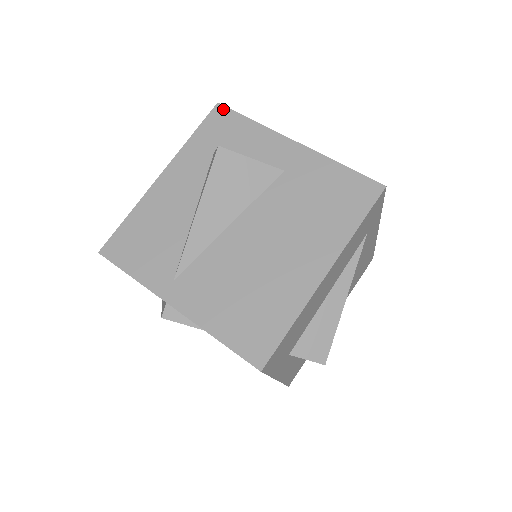
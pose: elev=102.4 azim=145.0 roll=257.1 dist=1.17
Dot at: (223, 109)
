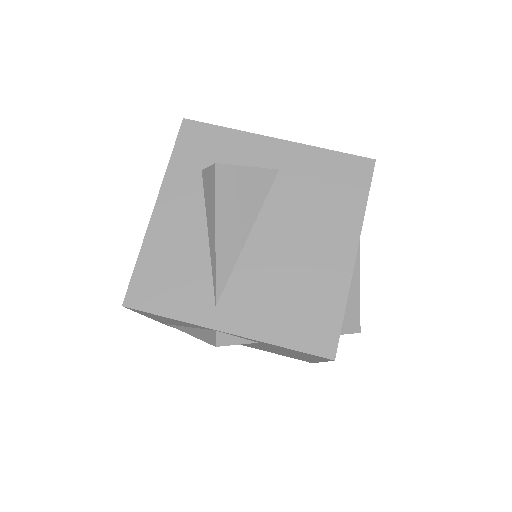
Dot at: (192, 123)
